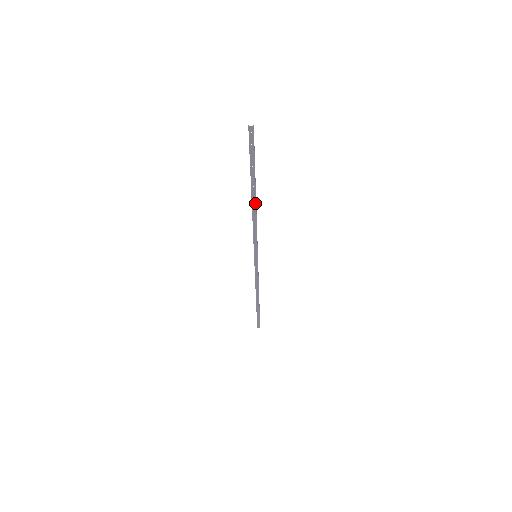
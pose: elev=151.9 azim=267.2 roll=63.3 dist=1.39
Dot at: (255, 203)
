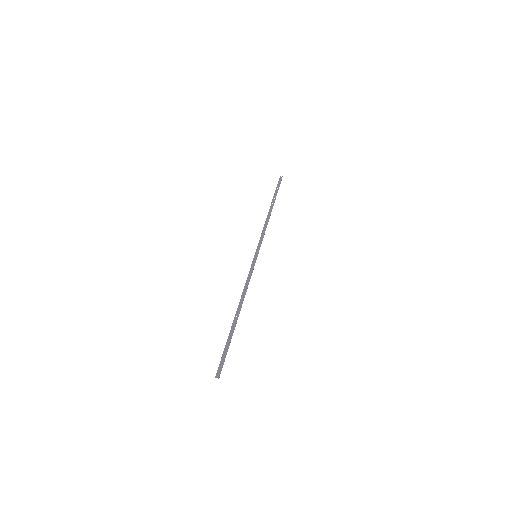
Dot at: (240, 310)
